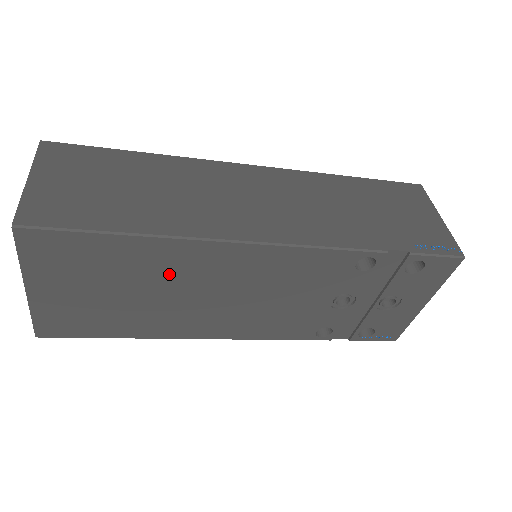
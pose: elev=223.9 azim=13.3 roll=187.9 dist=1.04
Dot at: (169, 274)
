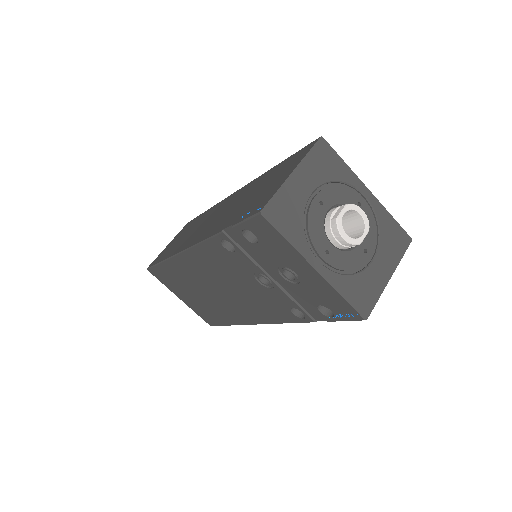
Dot at: (191, 280)
